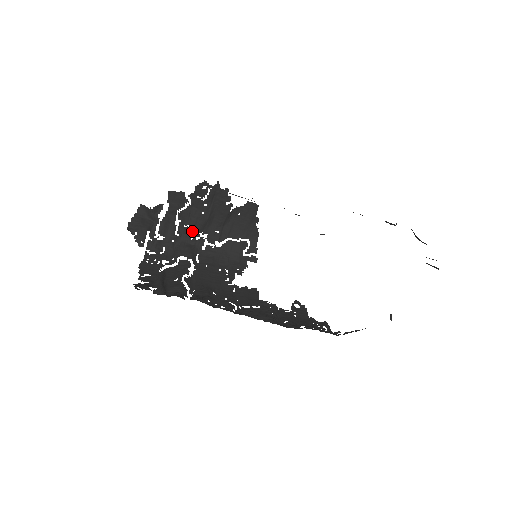
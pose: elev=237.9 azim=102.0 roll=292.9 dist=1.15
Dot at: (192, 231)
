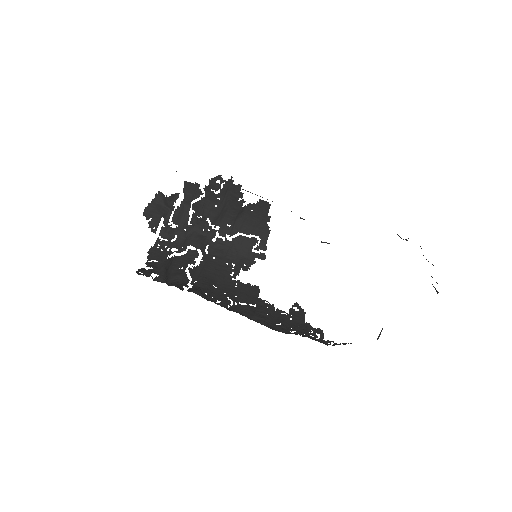
Dot at: (204, 222)
